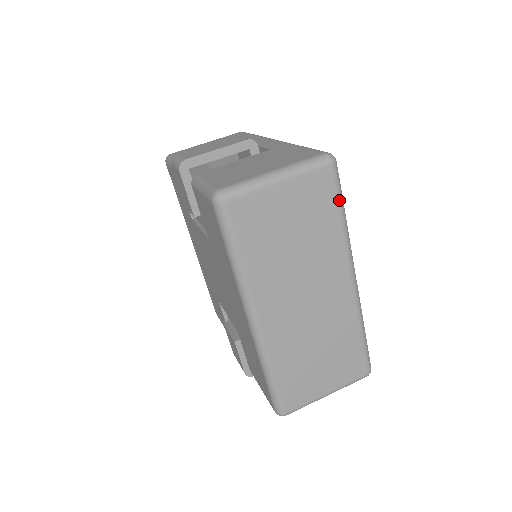
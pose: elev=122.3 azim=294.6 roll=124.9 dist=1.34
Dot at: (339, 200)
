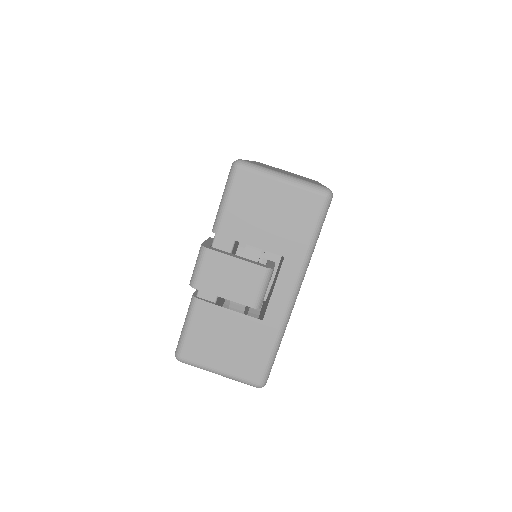
Dot at: occluded
